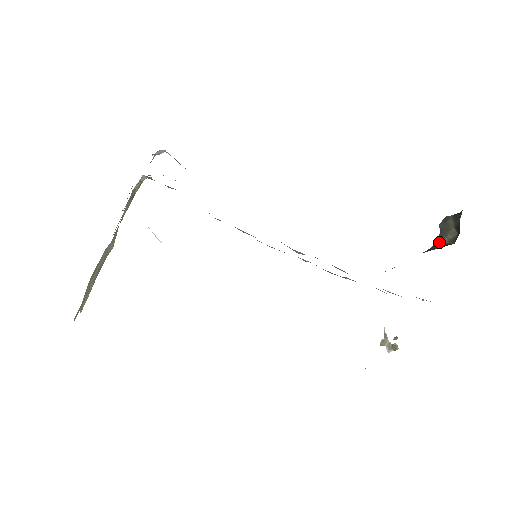
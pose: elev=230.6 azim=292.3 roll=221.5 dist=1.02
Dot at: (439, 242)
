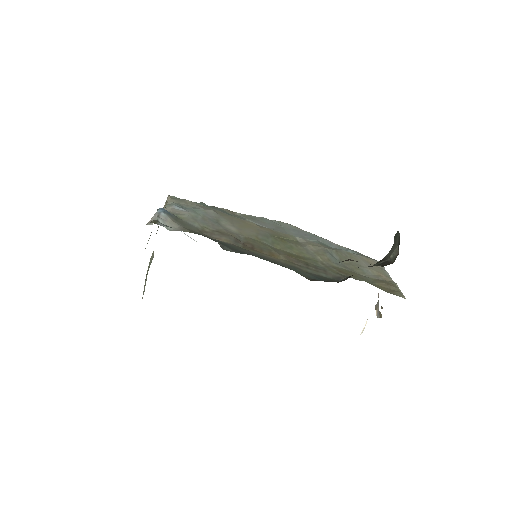
Dot at: (389, 255)
